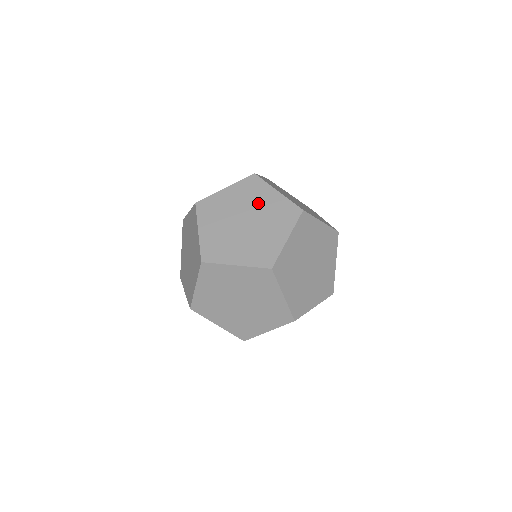
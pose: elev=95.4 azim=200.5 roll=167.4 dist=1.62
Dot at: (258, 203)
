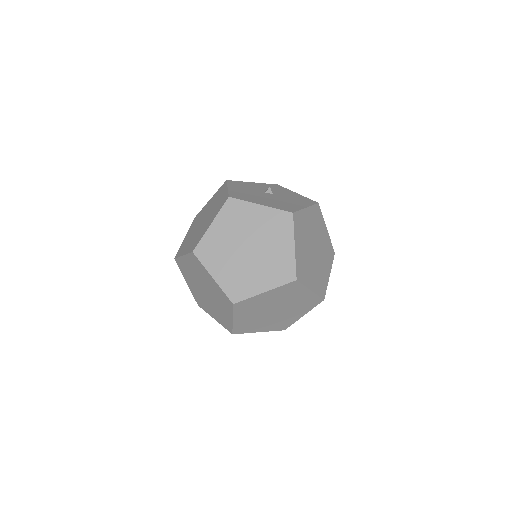
Dot at: (320, 234)
